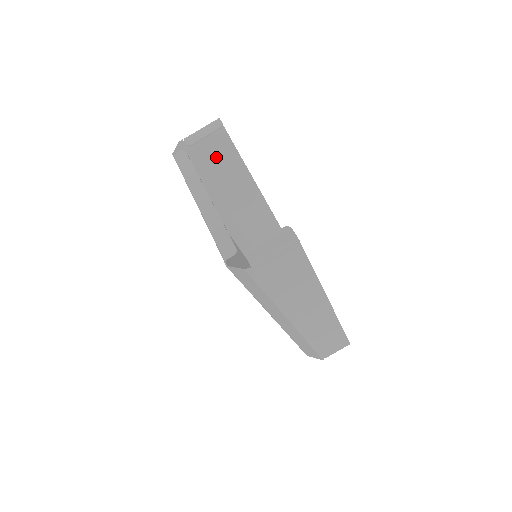
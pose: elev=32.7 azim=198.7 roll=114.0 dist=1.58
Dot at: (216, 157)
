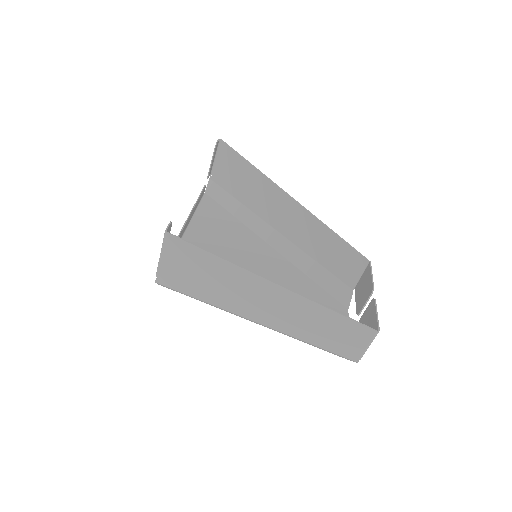
Dot at: (233, 174)
